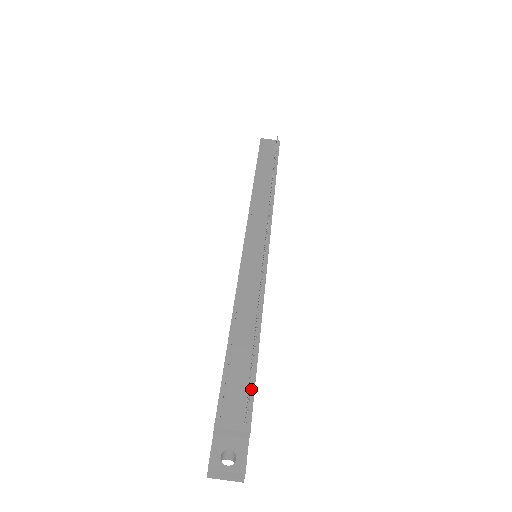
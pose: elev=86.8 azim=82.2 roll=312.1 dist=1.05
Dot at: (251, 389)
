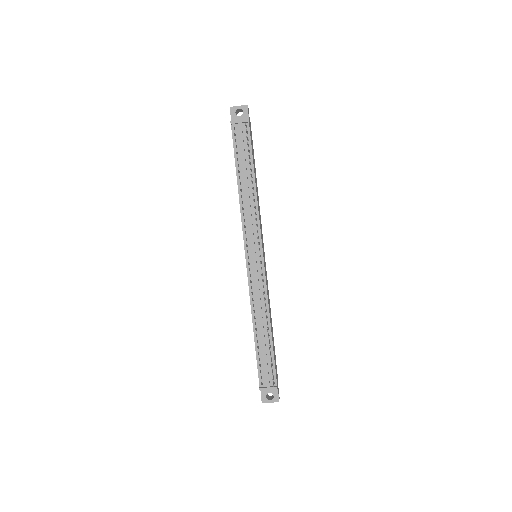
Dot at: (273, 365)
